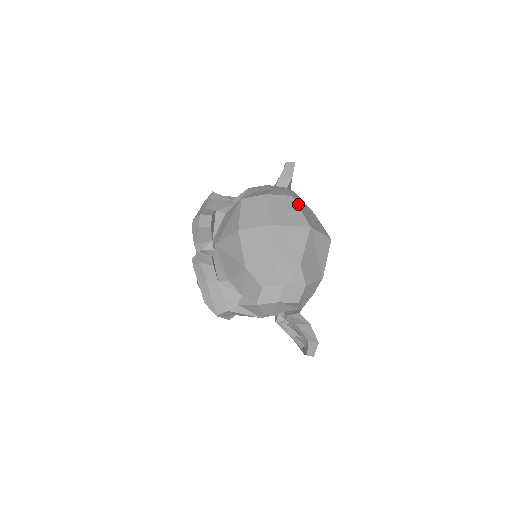
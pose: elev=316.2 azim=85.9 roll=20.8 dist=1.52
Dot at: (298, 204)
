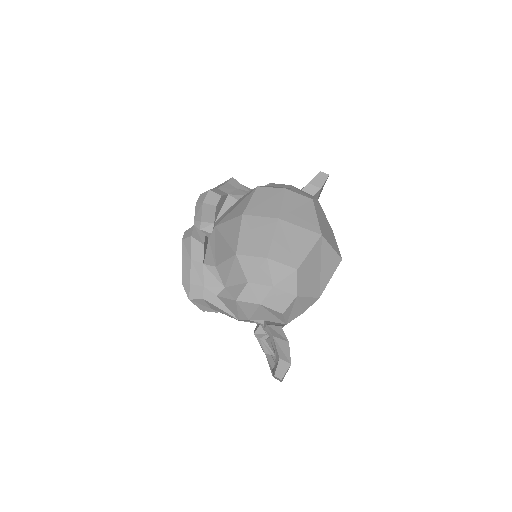
Dot at: (316, 209)
